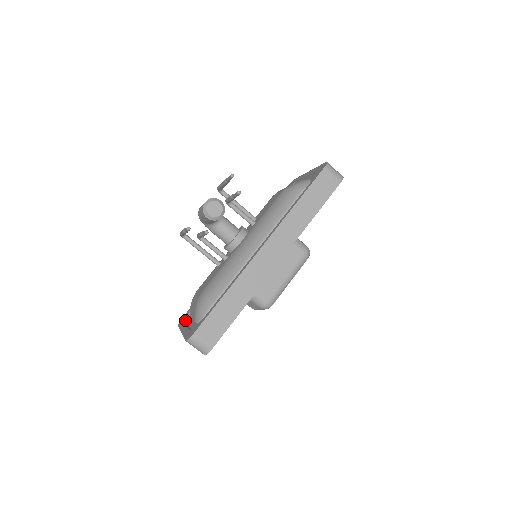
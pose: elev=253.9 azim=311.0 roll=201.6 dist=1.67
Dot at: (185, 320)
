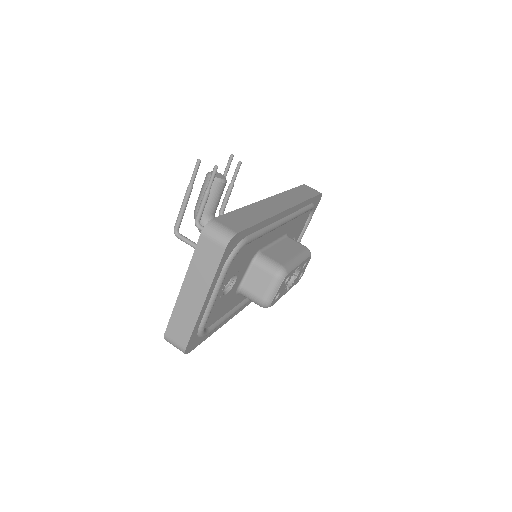
Dot at: occluded
